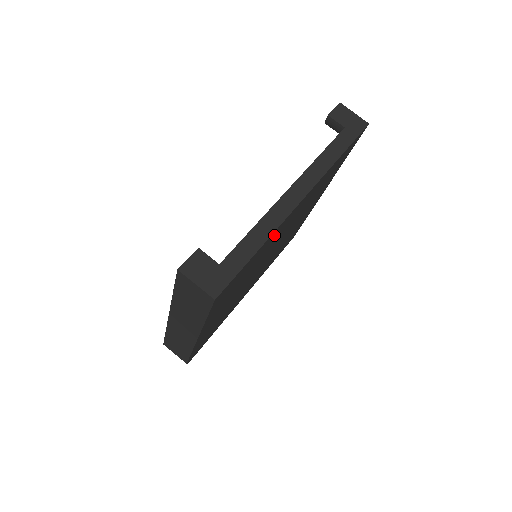
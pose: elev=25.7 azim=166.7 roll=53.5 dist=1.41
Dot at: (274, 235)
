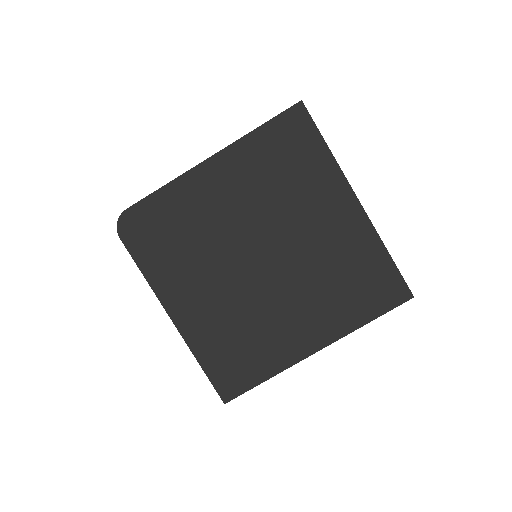
Dot at: (328, 180)
